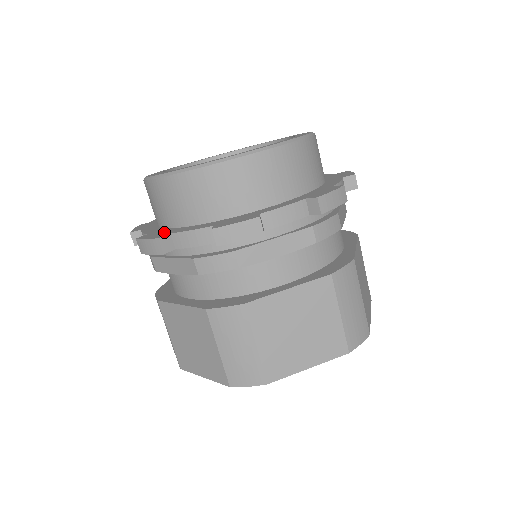
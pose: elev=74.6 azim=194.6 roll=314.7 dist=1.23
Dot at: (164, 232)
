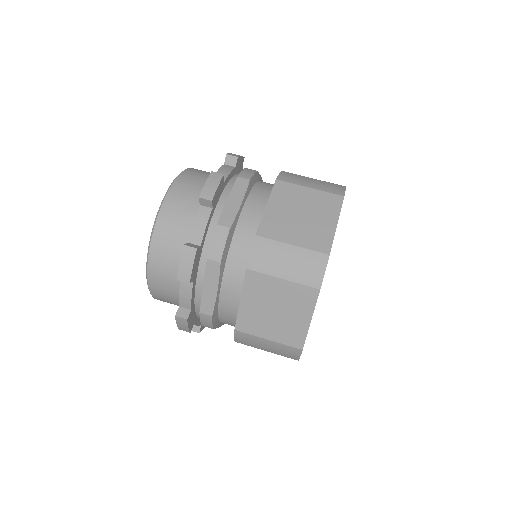
Dot at: occluded
